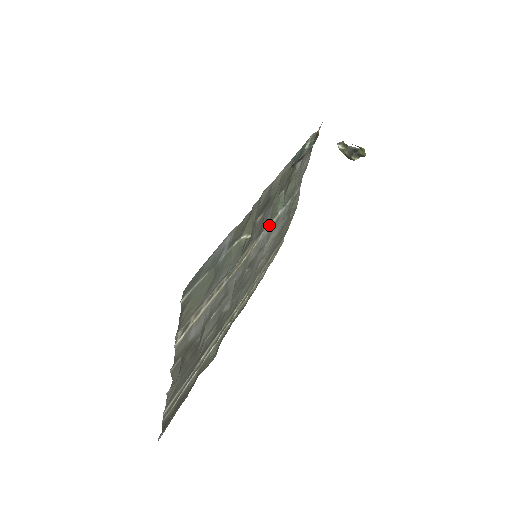
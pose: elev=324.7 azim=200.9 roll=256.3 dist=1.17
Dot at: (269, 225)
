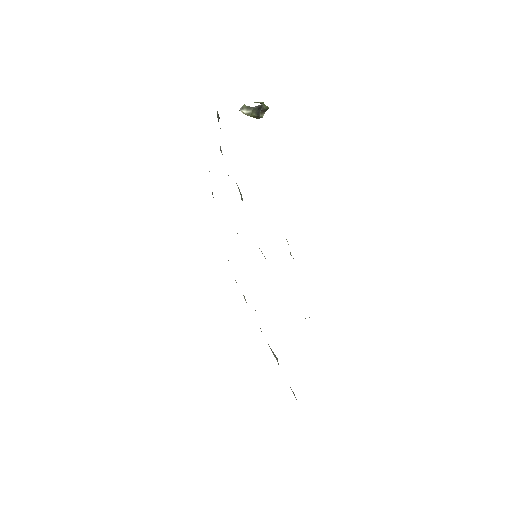
Dot at: occluded
